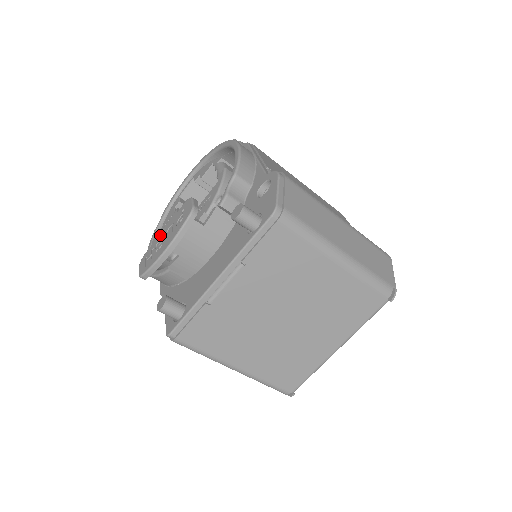
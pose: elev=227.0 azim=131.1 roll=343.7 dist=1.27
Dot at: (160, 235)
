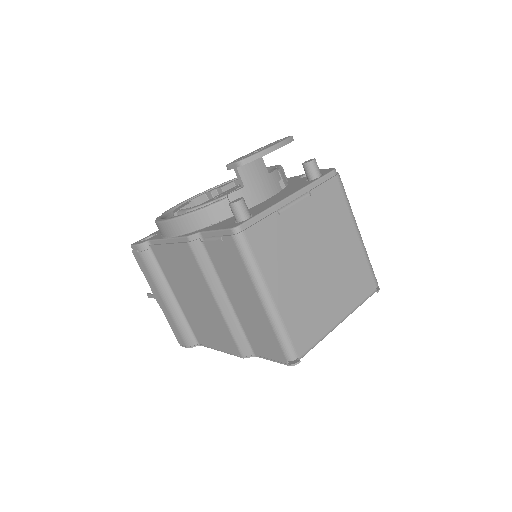
Dot at: (248, 154)
